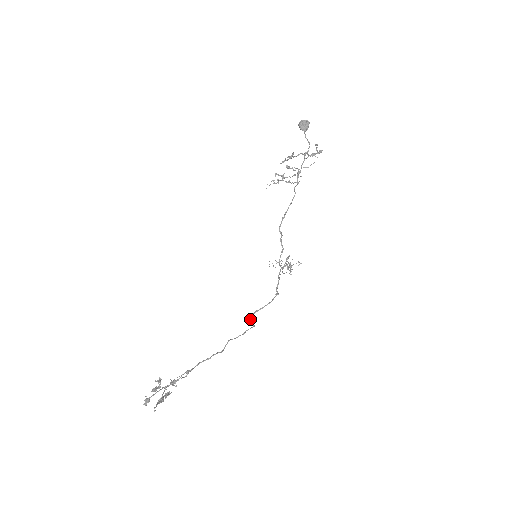
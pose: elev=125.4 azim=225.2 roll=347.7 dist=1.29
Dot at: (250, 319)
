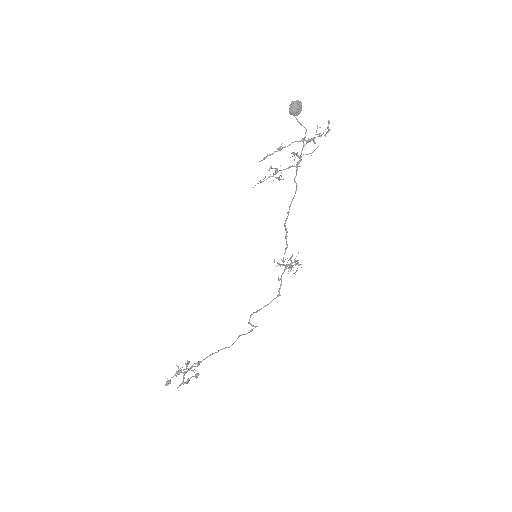
Dot at: (249, 320)
